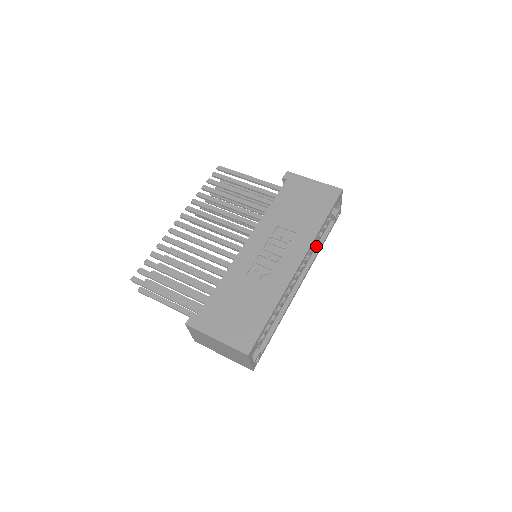
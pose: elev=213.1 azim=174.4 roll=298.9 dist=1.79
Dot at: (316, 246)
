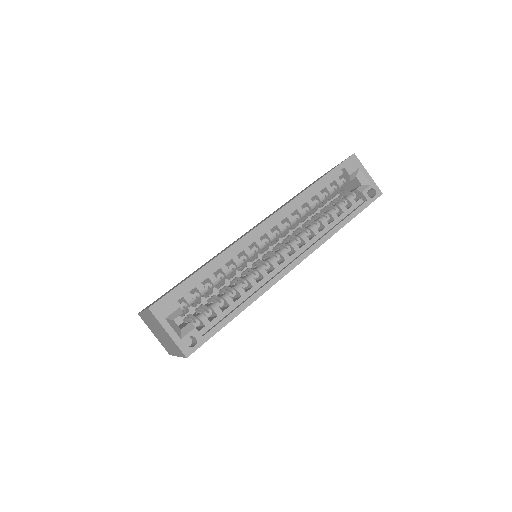
Dot at: (332, 227)
